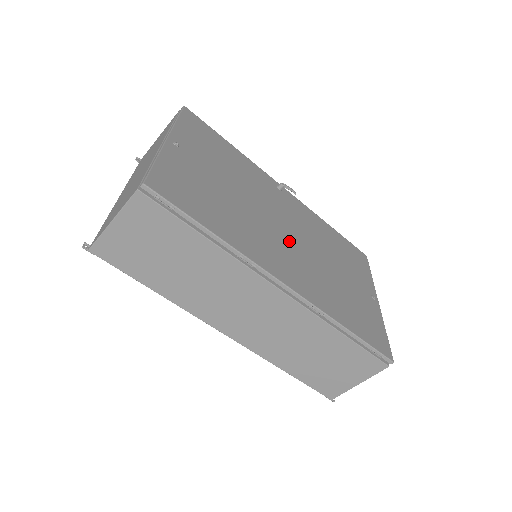
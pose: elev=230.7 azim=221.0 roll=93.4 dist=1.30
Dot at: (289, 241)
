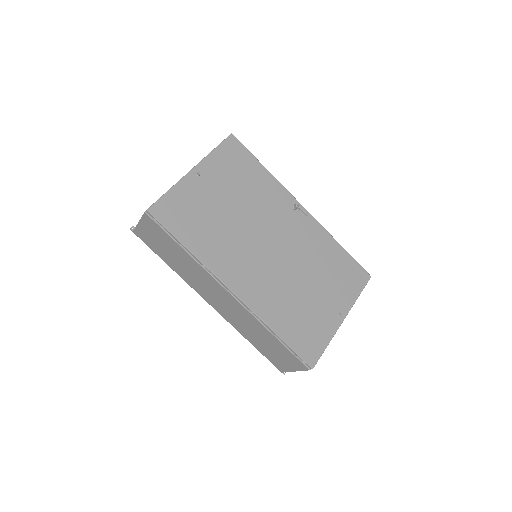
Dot at: (267, 257)
